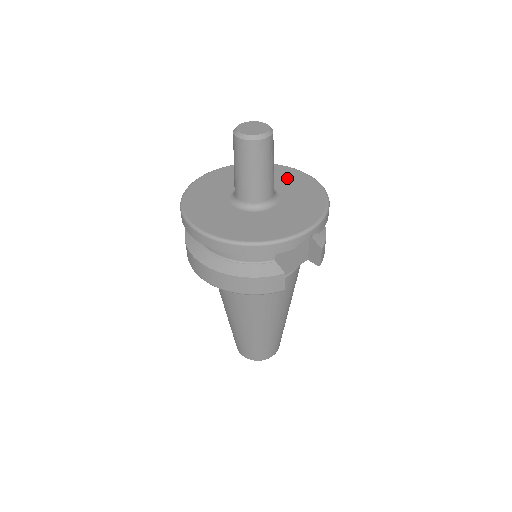
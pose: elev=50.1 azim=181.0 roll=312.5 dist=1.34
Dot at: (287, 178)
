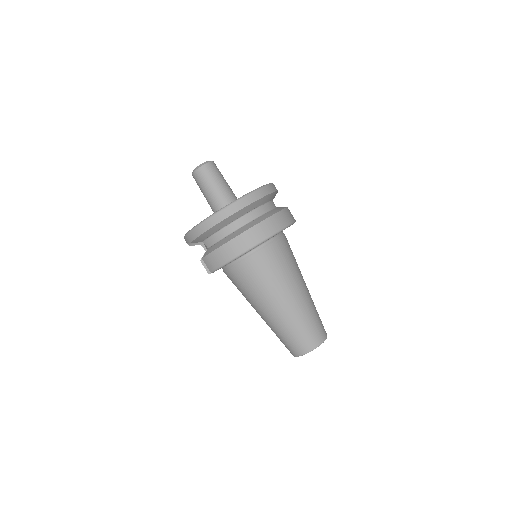
Dot at: occluded
